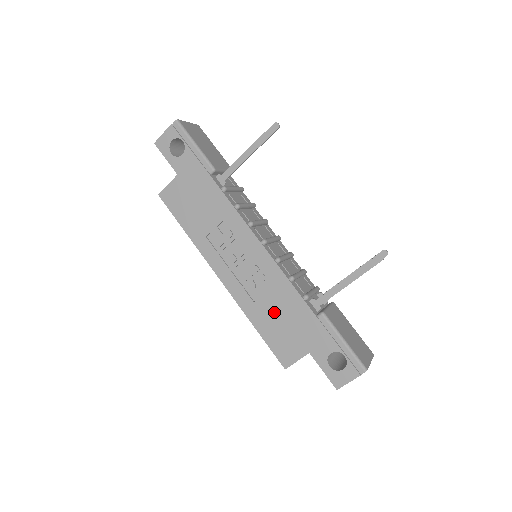
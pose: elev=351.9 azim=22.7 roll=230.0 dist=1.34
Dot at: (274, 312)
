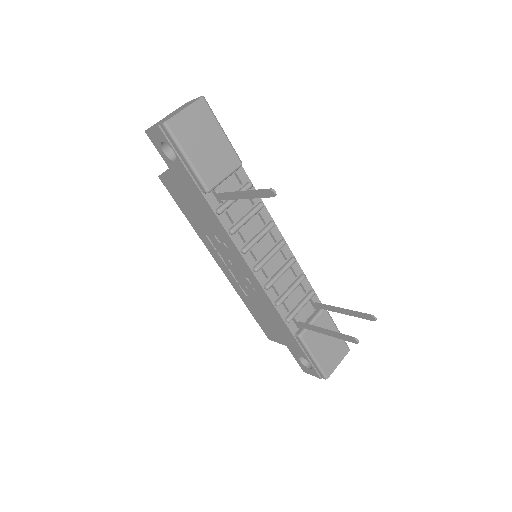
Dot at: (262, 312)
